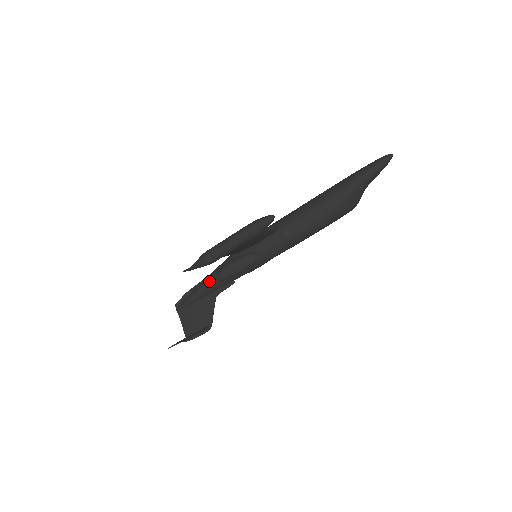
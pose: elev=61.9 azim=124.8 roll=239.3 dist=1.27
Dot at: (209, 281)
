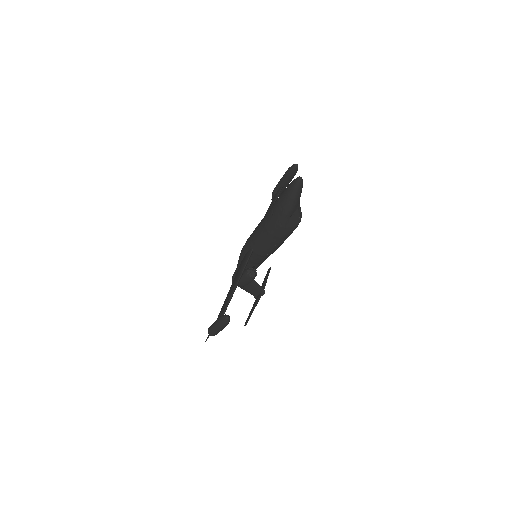
Dot at: occluded
